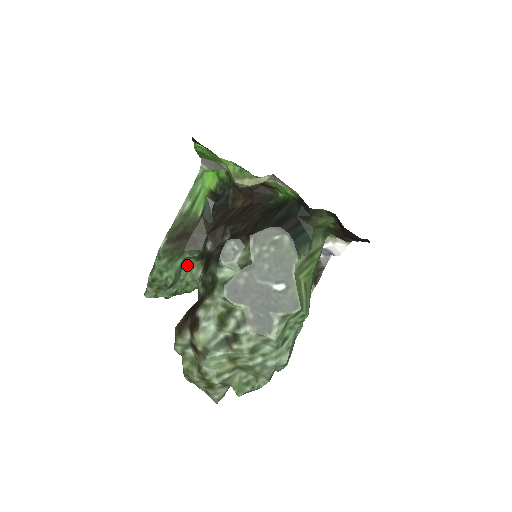
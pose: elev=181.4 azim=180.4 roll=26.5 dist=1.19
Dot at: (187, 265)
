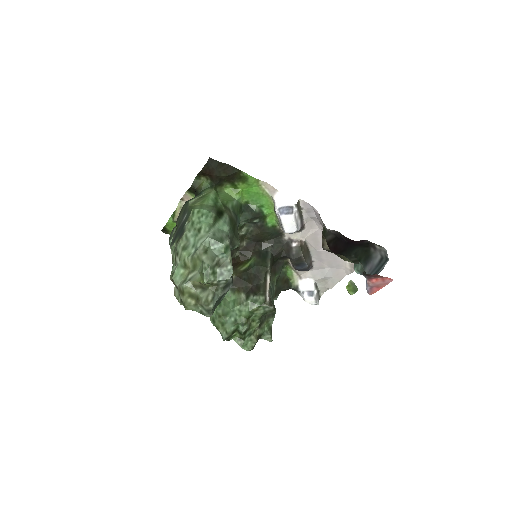
Dot at: (233, 301)
